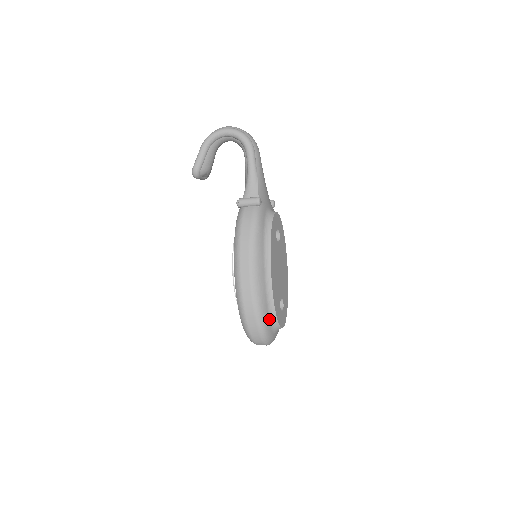
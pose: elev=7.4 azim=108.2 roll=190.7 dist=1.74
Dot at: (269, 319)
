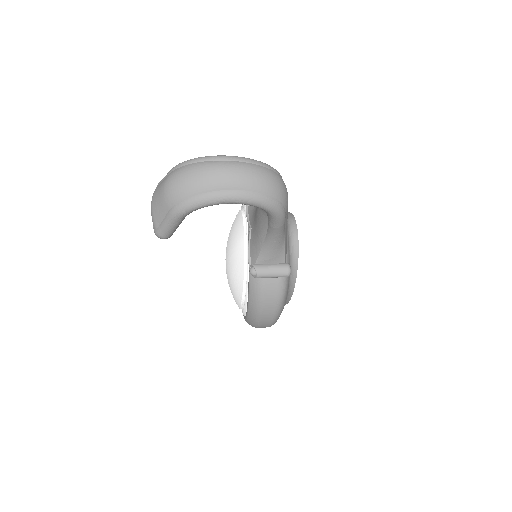
Dot at: occluded
